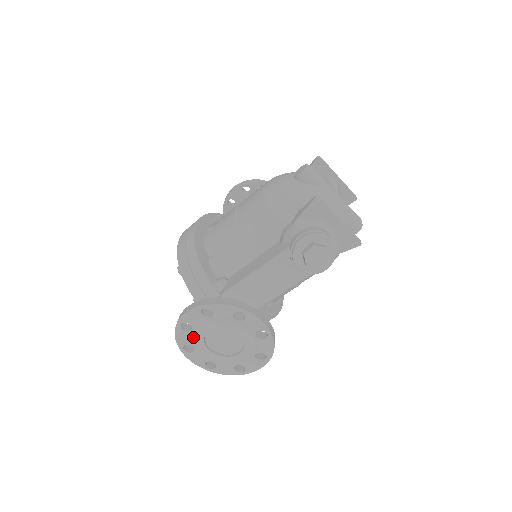
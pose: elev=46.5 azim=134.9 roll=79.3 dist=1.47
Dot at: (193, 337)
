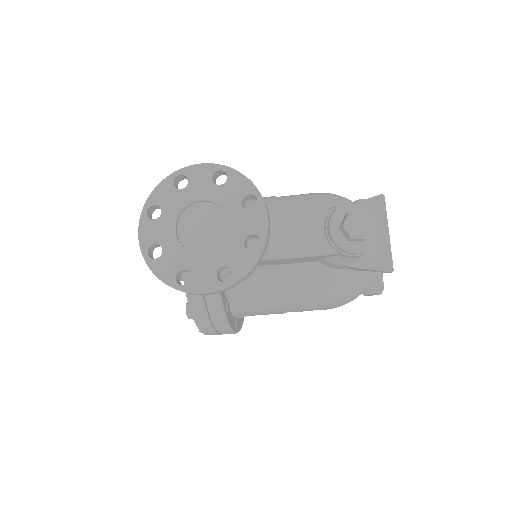
Dot at: (176, 198)
